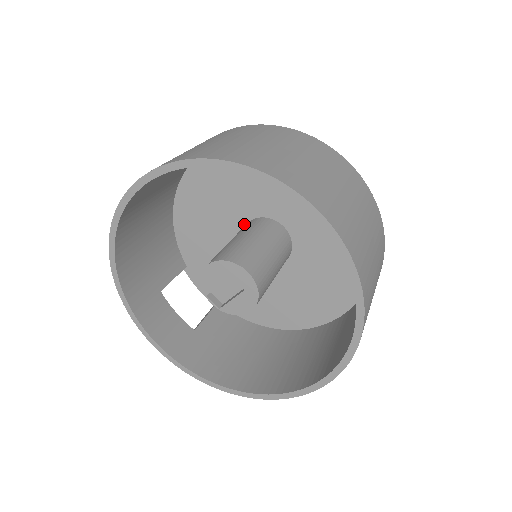
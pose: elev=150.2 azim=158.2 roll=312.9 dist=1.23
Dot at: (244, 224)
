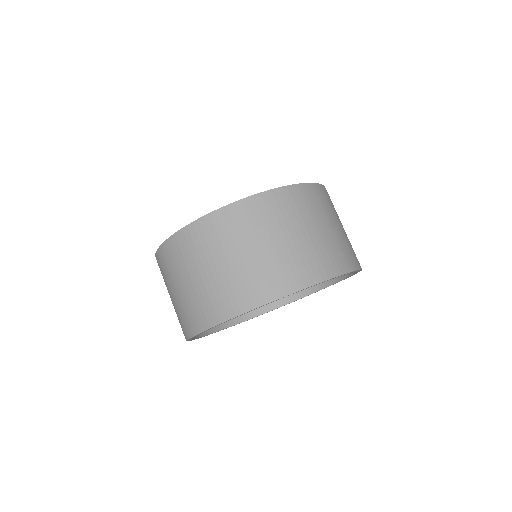
Dot at: occluded
